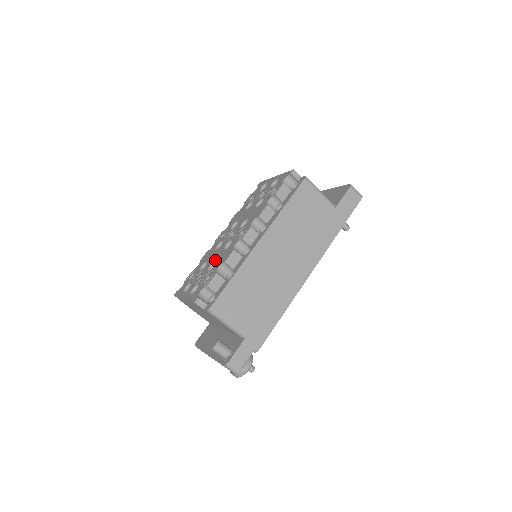
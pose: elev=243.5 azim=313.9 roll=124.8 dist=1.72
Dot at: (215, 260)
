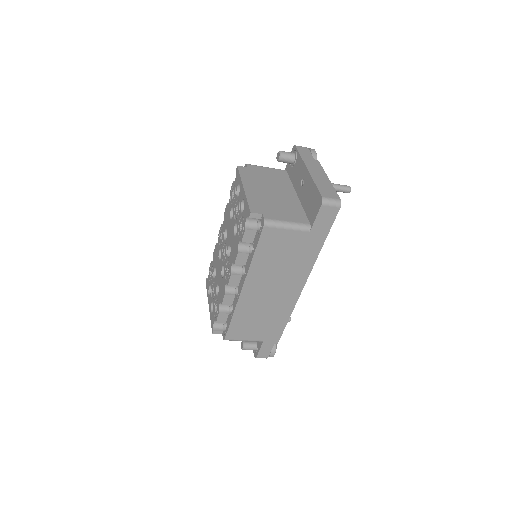
Dot at: (218, 283)
